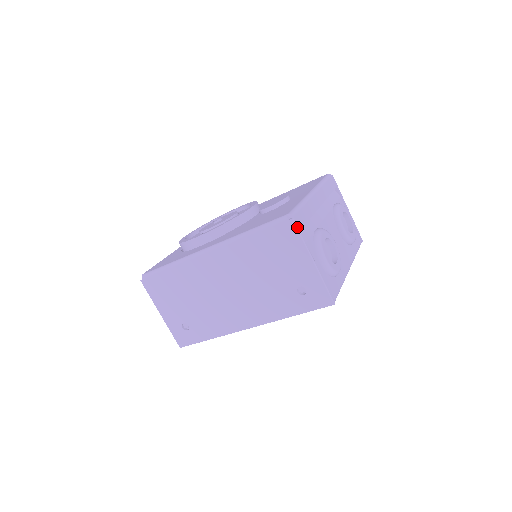
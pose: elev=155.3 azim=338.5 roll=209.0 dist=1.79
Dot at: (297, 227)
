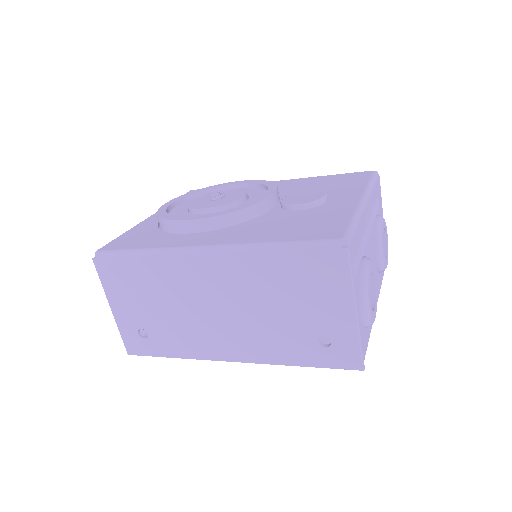
Dot at: (350, 261)
